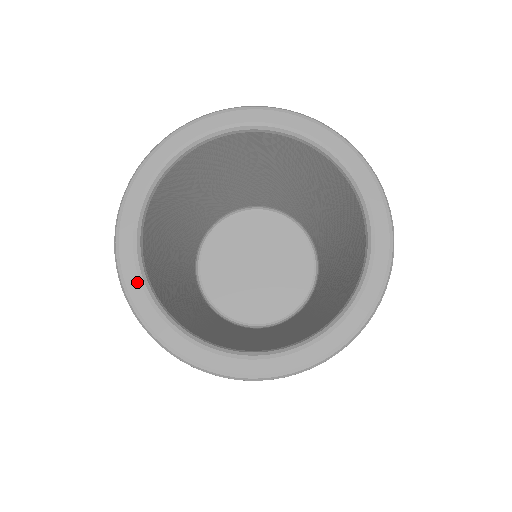
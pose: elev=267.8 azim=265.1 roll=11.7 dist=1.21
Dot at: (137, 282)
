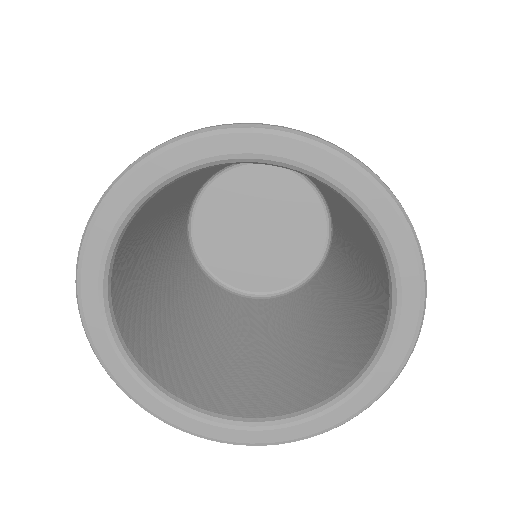
Dot at: (115, 358)
